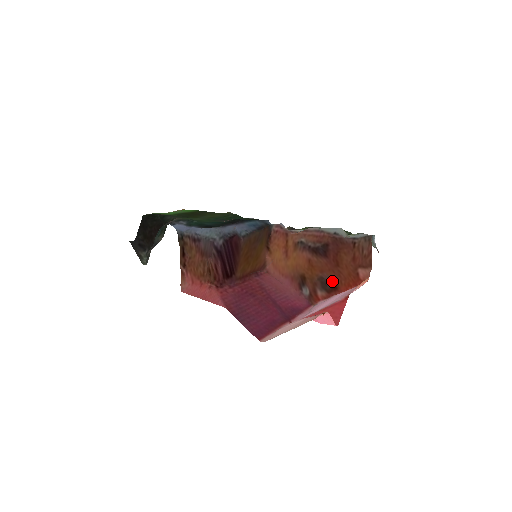
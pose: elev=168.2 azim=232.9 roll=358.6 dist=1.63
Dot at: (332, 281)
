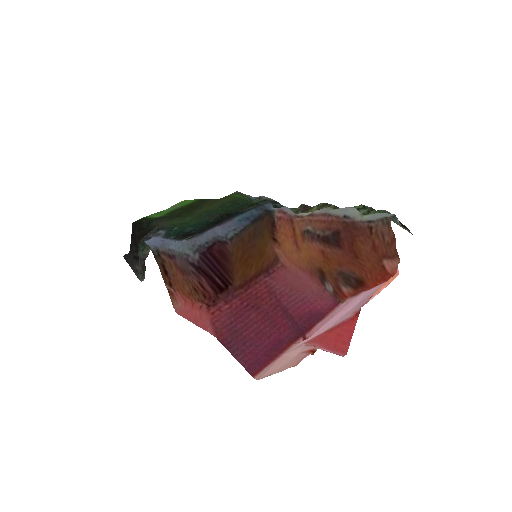
Dot at: (355, 275)
